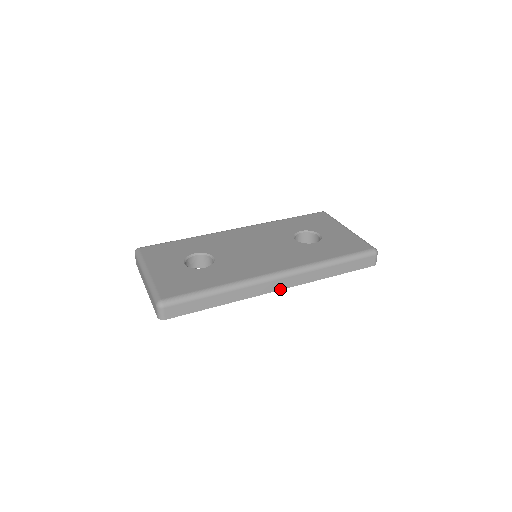
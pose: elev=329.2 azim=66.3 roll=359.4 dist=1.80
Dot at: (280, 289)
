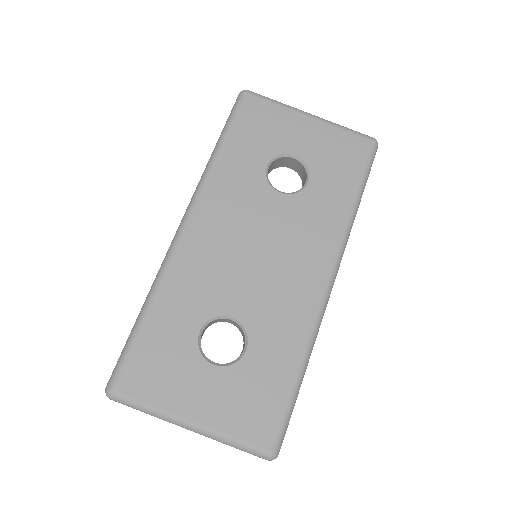
Dot at: occluded
